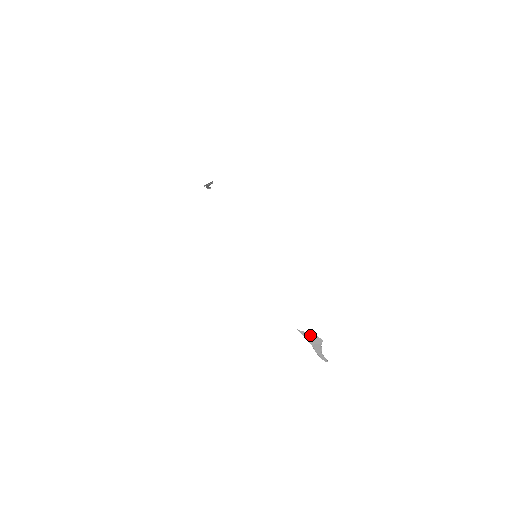
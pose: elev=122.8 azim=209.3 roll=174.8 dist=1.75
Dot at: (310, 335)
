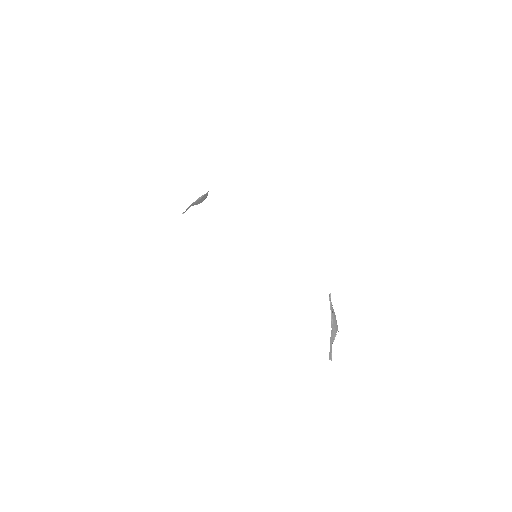
Dot at: (334, 314)
